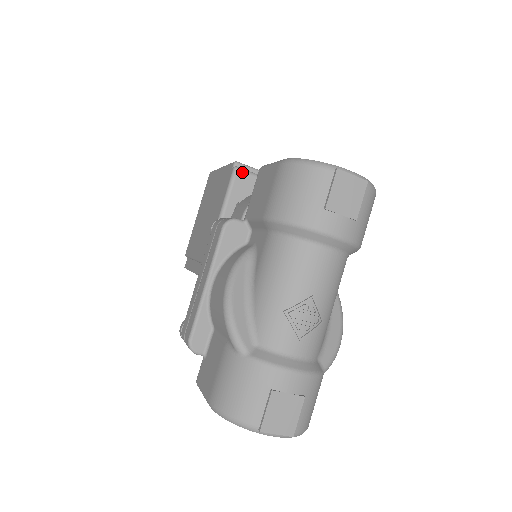
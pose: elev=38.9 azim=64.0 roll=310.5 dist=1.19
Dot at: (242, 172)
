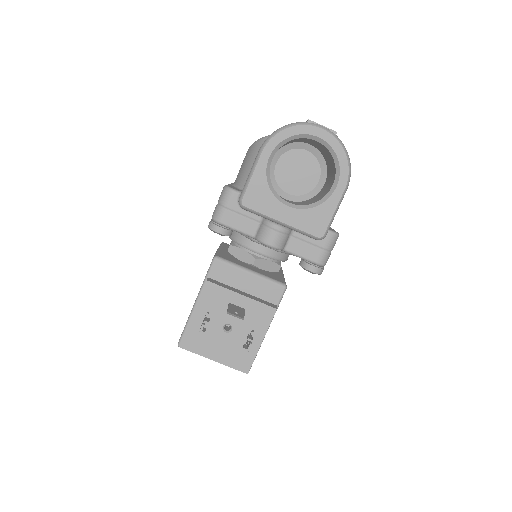
Dot at: (228, 244)
